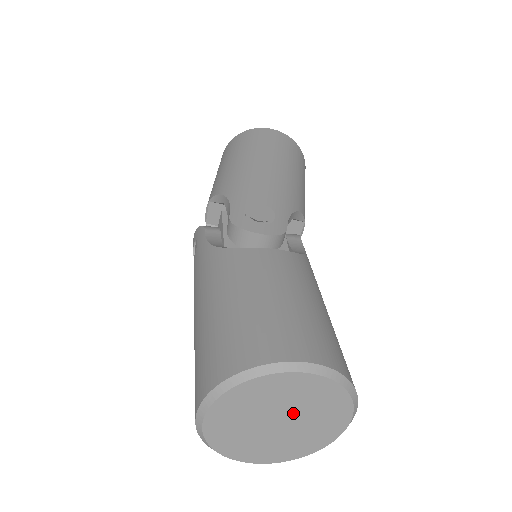
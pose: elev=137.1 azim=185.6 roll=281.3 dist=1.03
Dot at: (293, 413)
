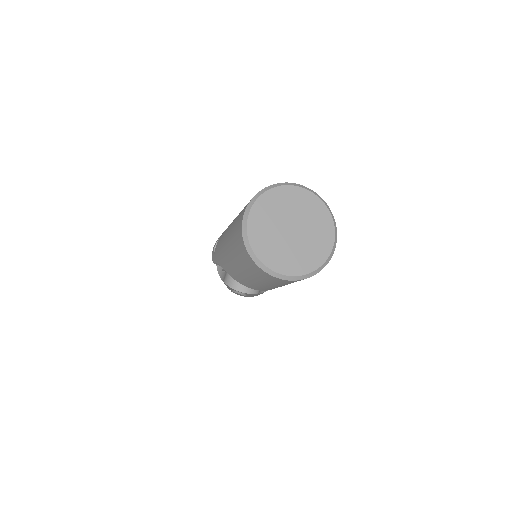
Dot at: (301, 224)
